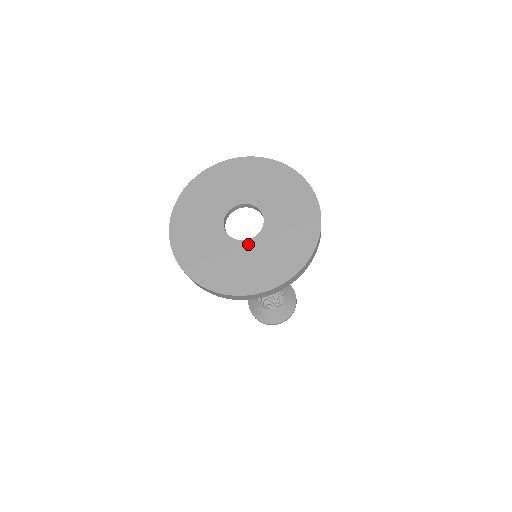
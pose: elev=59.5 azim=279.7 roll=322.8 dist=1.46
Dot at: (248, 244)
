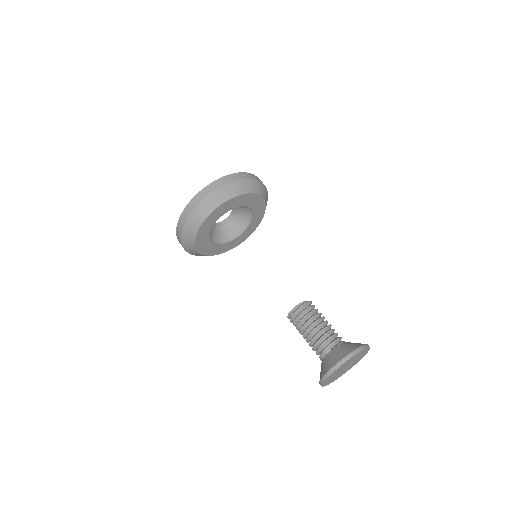
Dot at: occluded
